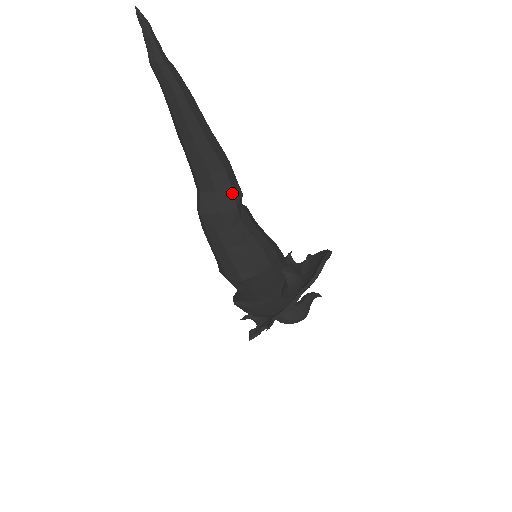
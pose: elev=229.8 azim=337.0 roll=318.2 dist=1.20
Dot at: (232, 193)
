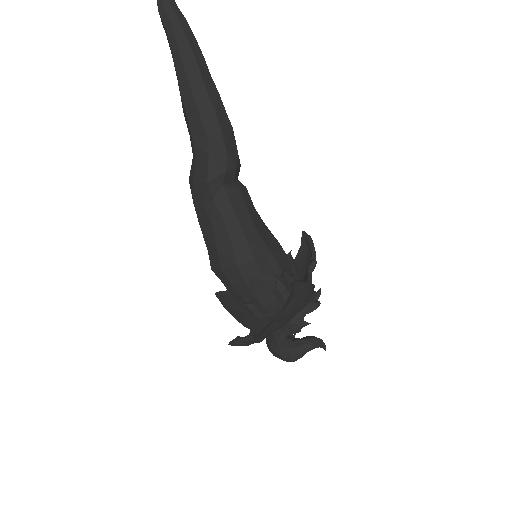
Dot at: (207, 165)
